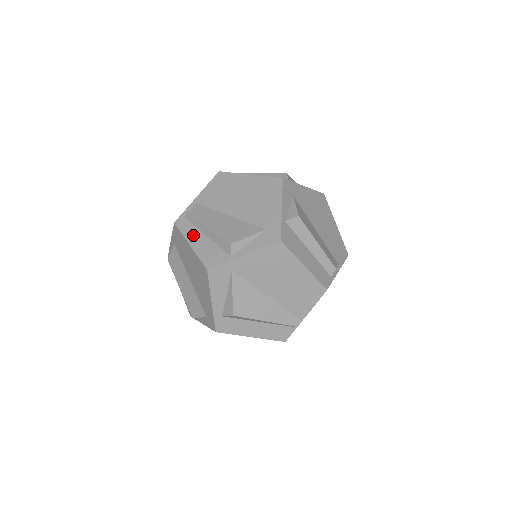
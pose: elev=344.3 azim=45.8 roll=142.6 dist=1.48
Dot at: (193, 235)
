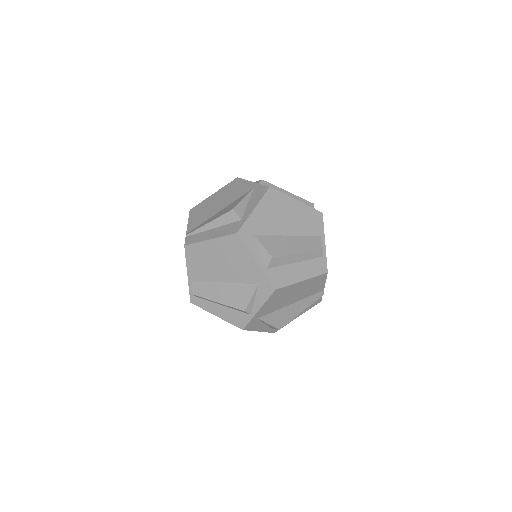
Dot at: (212, 308)
